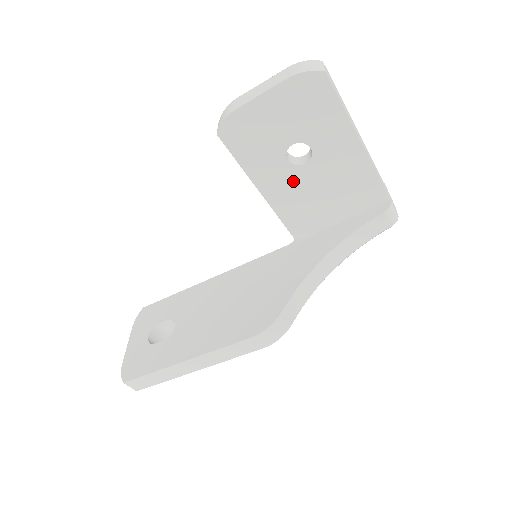
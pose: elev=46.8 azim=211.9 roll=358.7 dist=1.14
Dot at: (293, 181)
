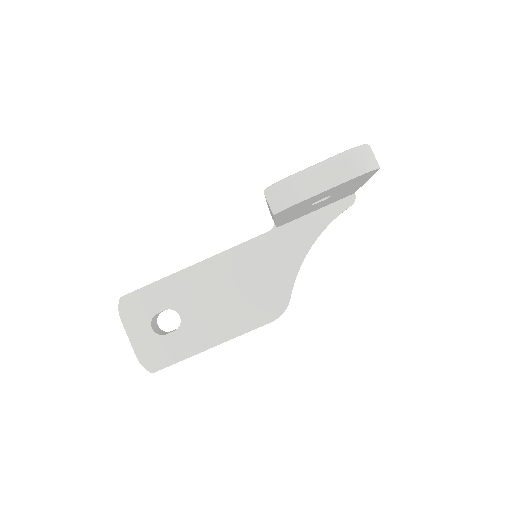
Dot at: (304, 210)
